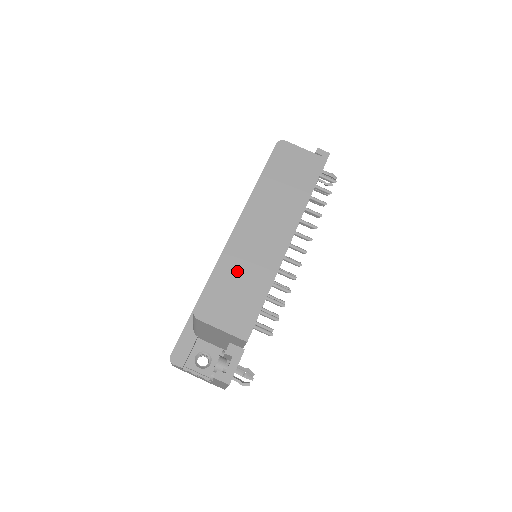
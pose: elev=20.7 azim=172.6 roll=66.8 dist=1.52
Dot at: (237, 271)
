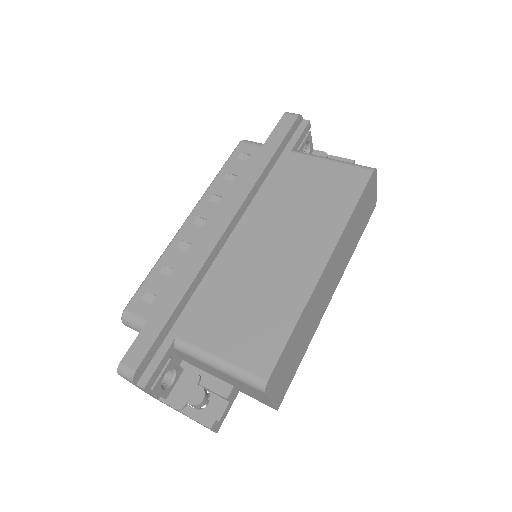
Dot at: (303, 330)
